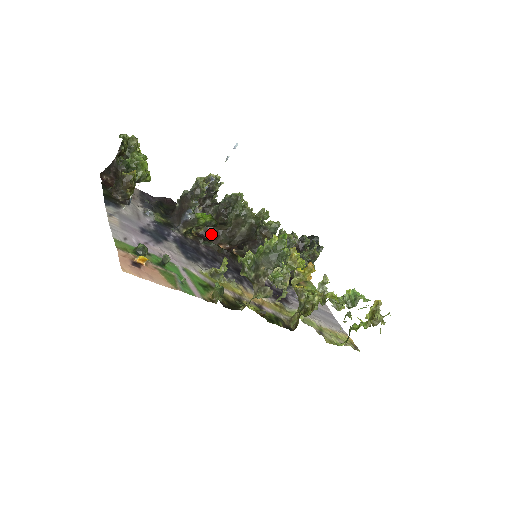
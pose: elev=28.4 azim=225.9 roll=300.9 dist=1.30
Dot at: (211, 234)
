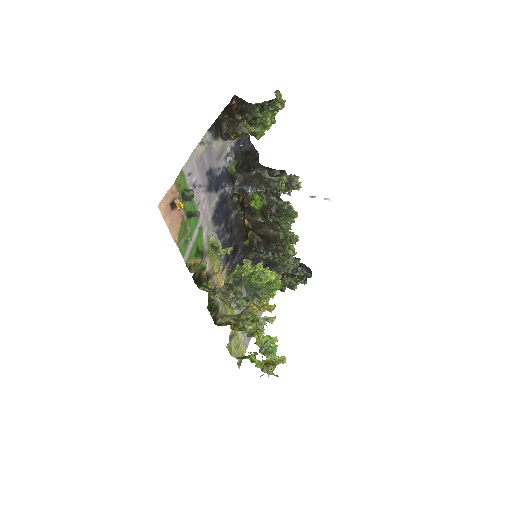
Dot at: occluded
